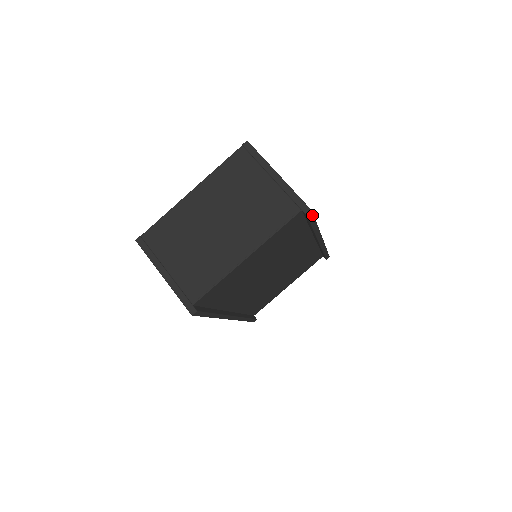
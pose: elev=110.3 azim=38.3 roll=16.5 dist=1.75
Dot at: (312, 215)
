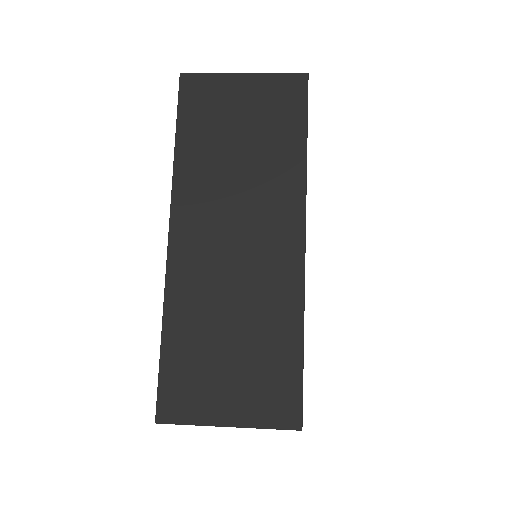
Dot at: occluded
